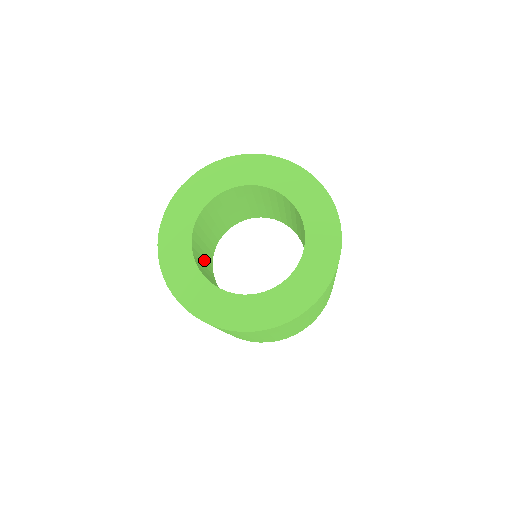
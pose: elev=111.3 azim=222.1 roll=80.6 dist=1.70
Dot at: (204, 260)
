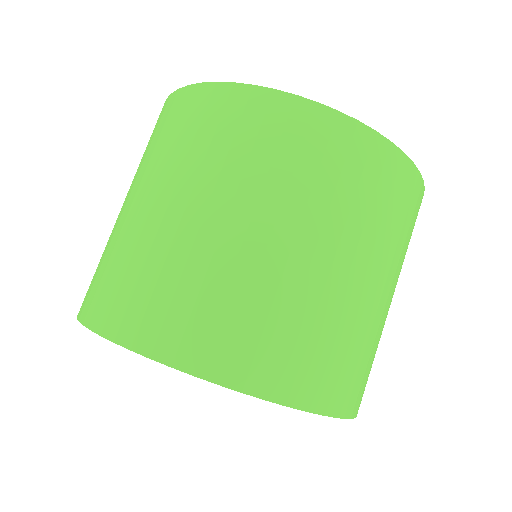
Dot at: occluded
